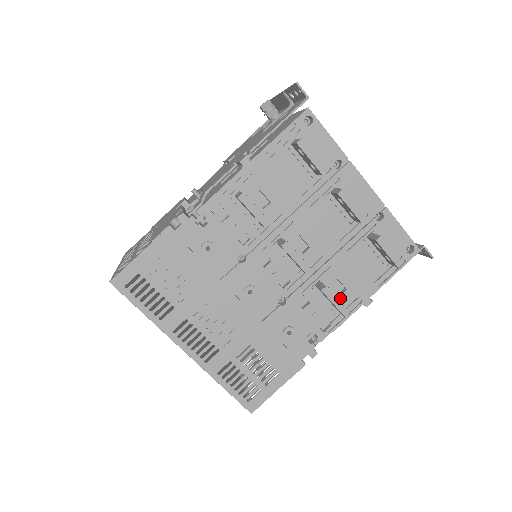
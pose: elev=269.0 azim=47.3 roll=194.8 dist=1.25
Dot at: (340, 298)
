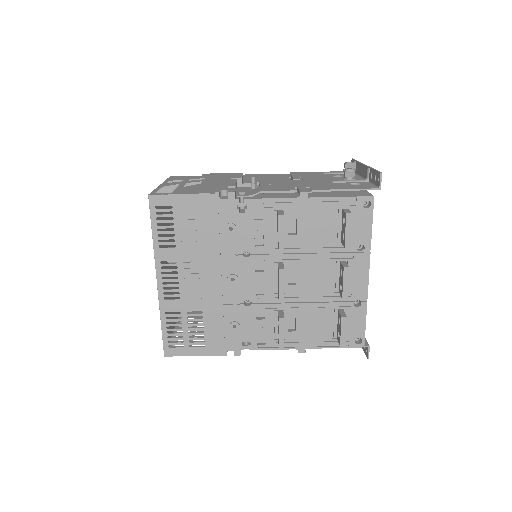
Dot at: (286, 333)
